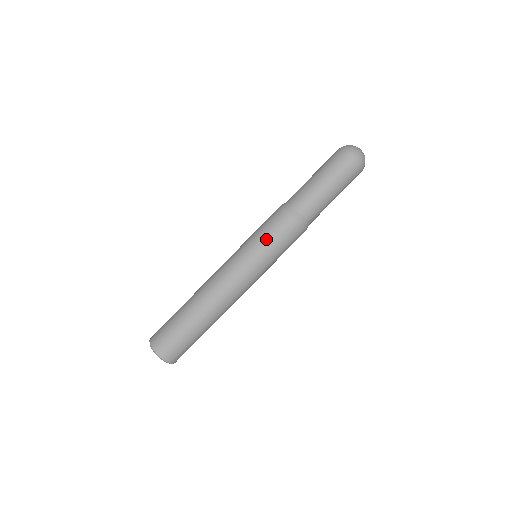
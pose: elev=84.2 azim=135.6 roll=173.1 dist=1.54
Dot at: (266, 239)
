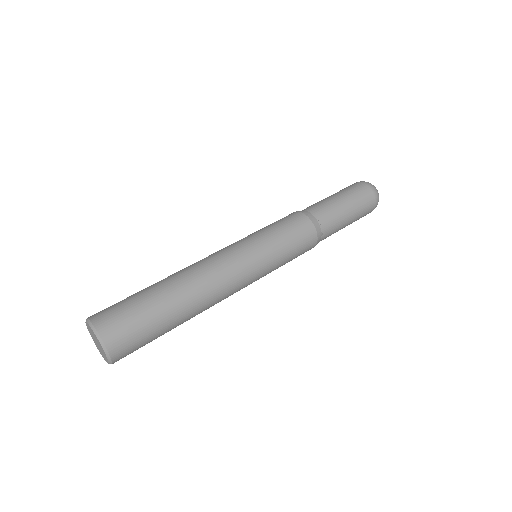
Dot at: (275, 230)
